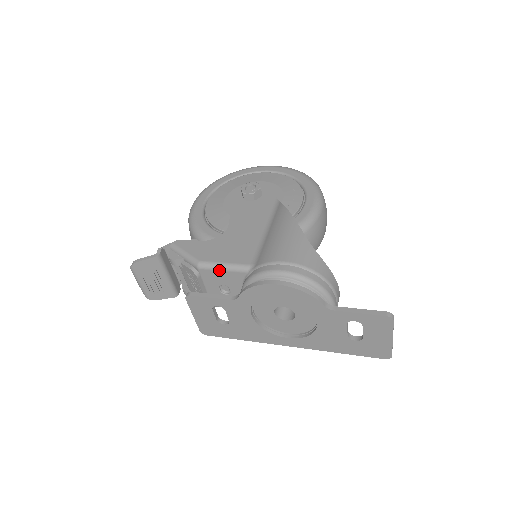
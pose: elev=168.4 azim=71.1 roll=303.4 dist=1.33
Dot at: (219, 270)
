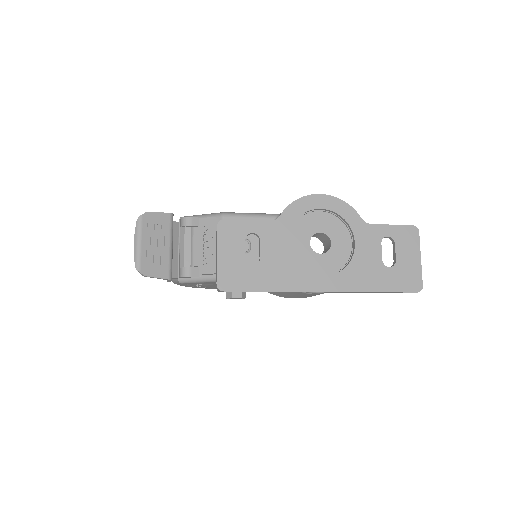
Dot at: (246, 217)
